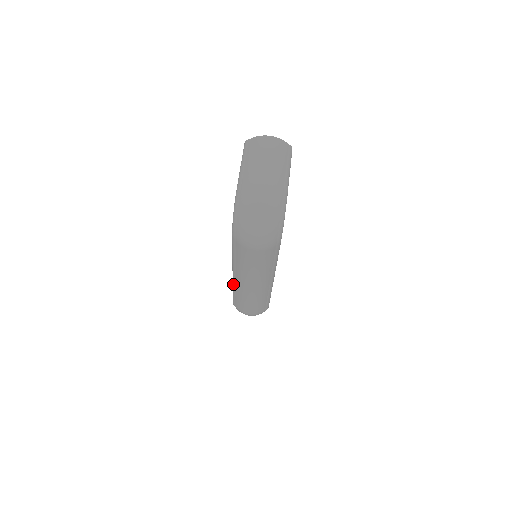
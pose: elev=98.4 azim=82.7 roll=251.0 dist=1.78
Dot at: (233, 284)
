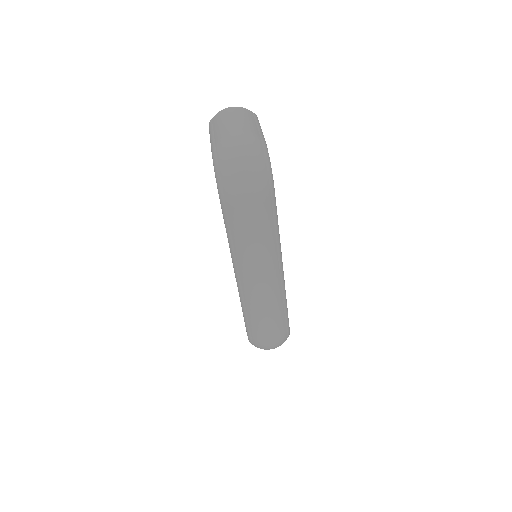
Dot at: (240, 295)
